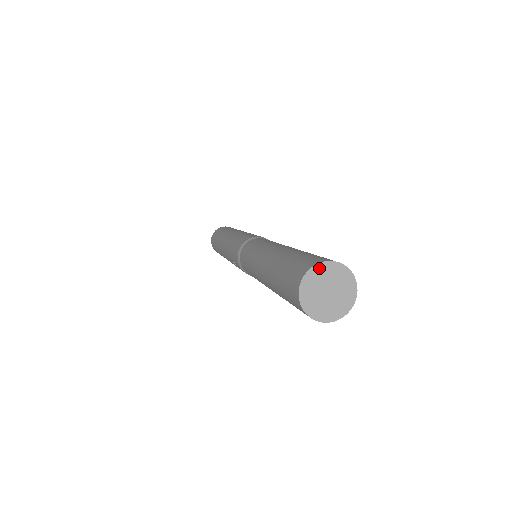
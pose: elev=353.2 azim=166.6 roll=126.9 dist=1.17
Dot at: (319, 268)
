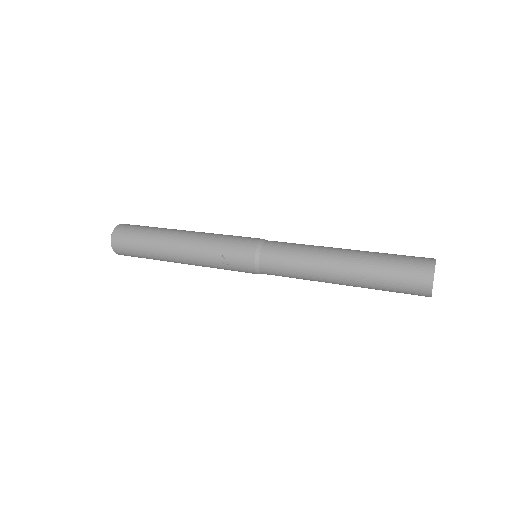
Dot at: occluded
